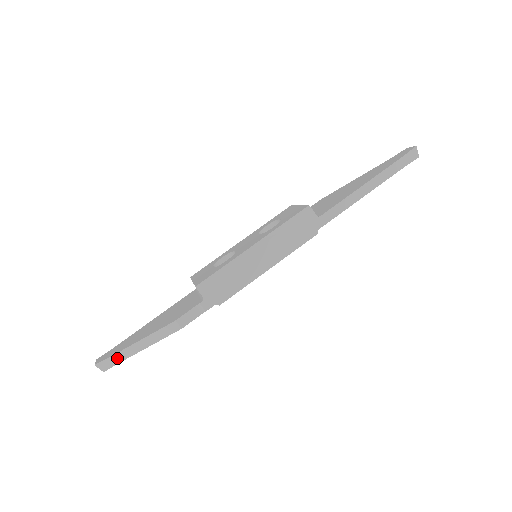
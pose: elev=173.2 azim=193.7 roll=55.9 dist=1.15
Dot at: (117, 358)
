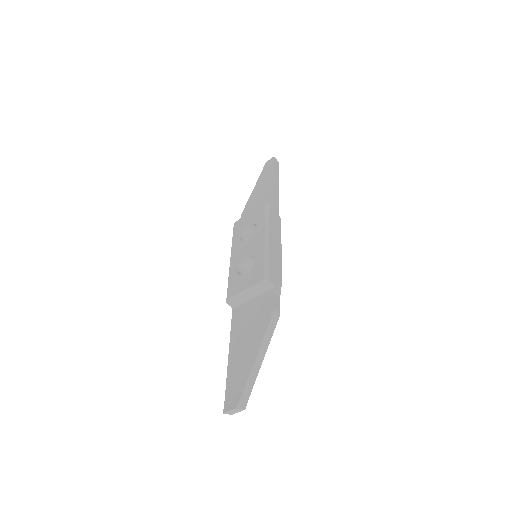
Dot at: (250, 383)
